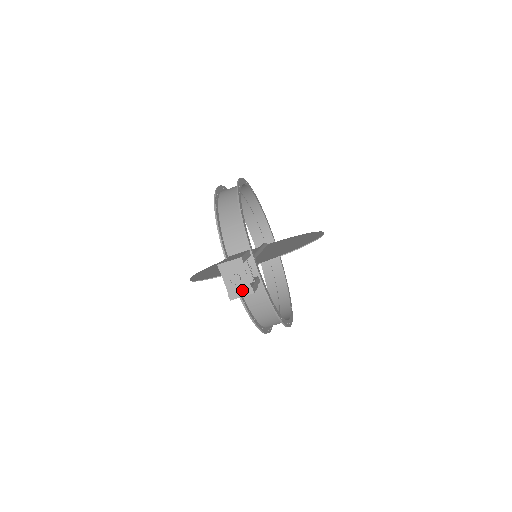
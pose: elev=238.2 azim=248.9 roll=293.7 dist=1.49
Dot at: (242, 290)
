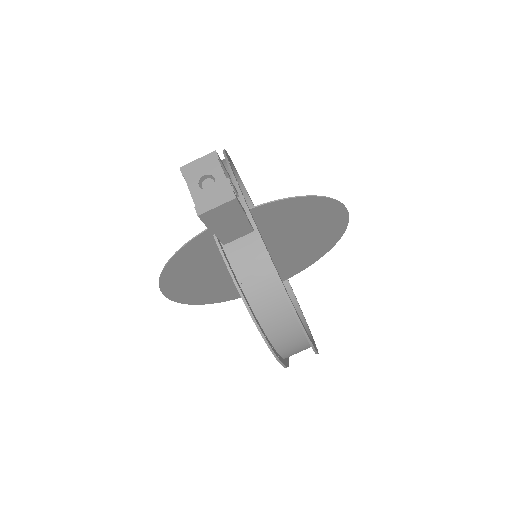
Dot at: (217, 196)
